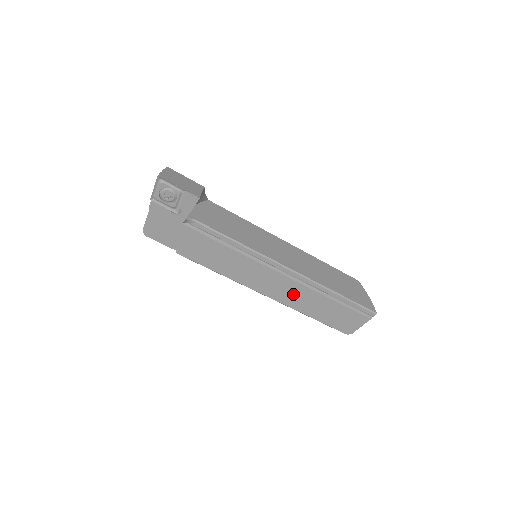
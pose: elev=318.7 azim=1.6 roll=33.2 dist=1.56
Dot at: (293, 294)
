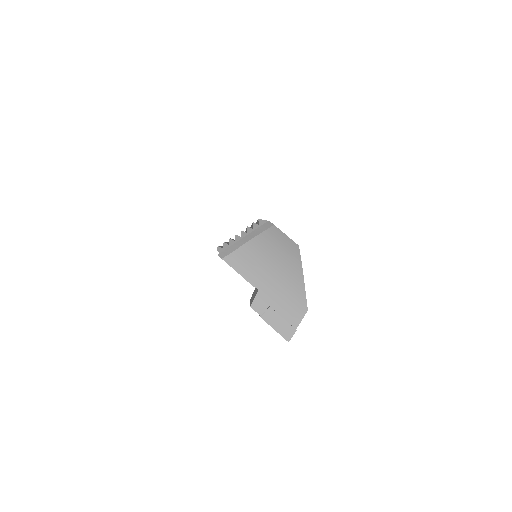
Dot at: occluded
